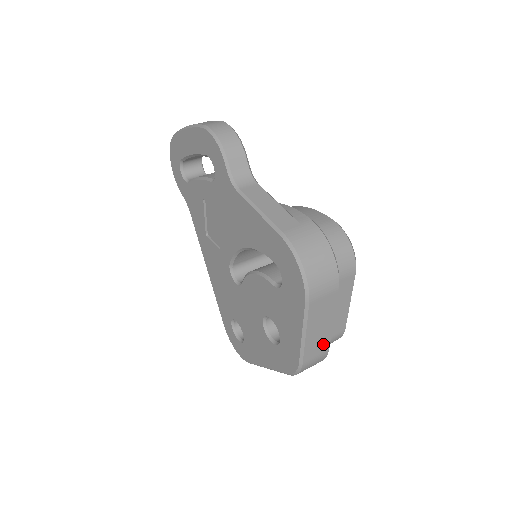
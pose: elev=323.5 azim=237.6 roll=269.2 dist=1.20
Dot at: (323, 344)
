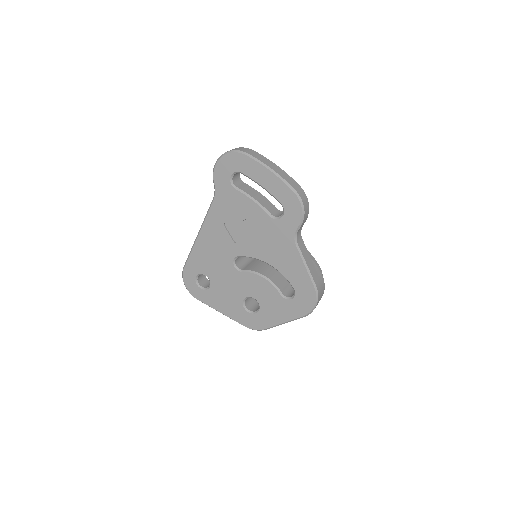
Dot at: occluded
